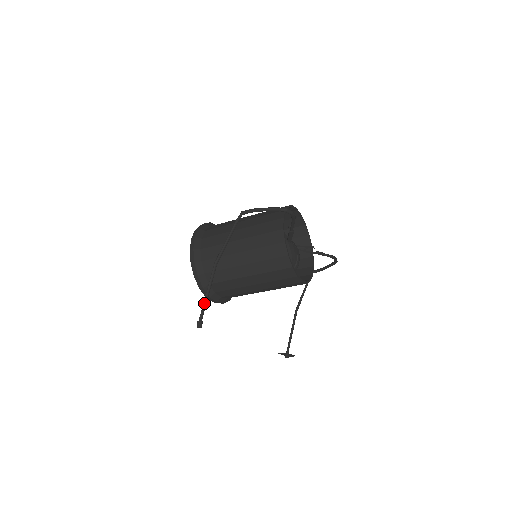
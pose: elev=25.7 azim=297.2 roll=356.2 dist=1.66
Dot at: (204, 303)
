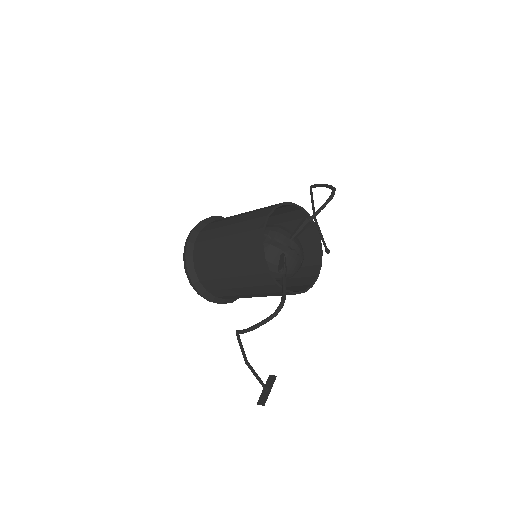
Dot at: (260, 383)
